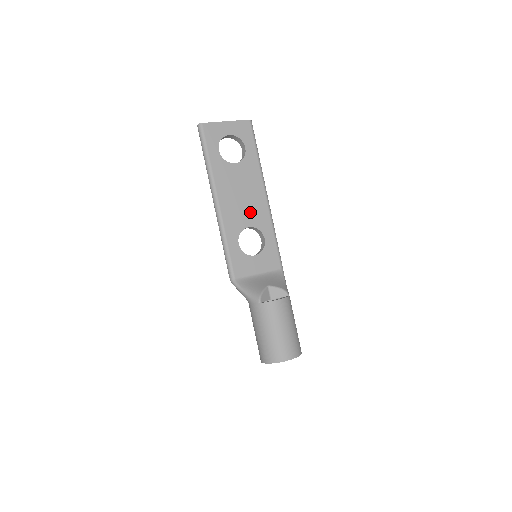
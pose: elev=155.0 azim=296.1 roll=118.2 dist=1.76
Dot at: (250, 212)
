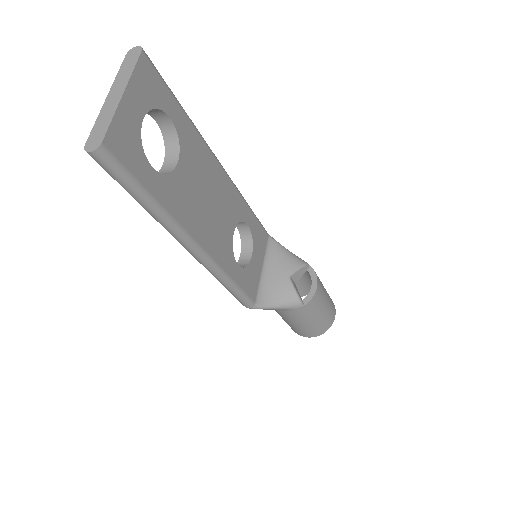
Dot at: (225, 212)
